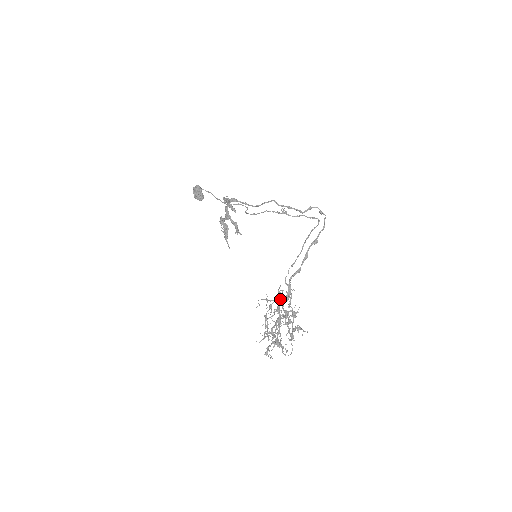
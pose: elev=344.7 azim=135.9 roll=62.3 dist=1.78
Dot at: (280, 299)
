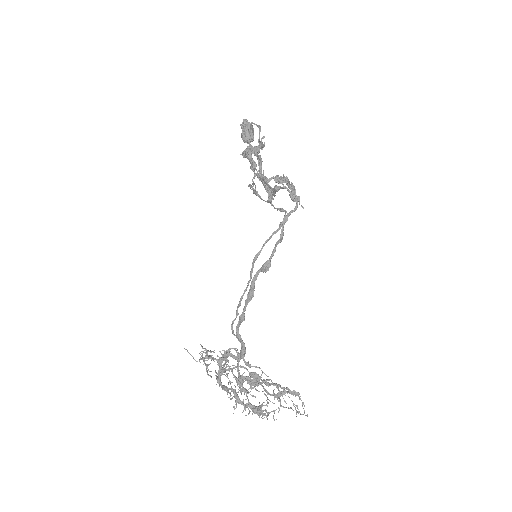
Dot at: (206, 364)
